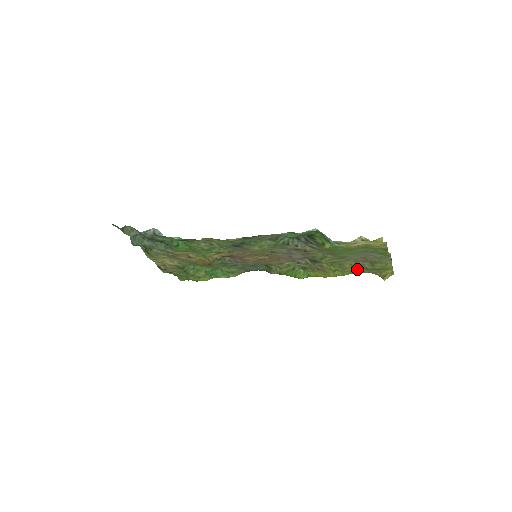
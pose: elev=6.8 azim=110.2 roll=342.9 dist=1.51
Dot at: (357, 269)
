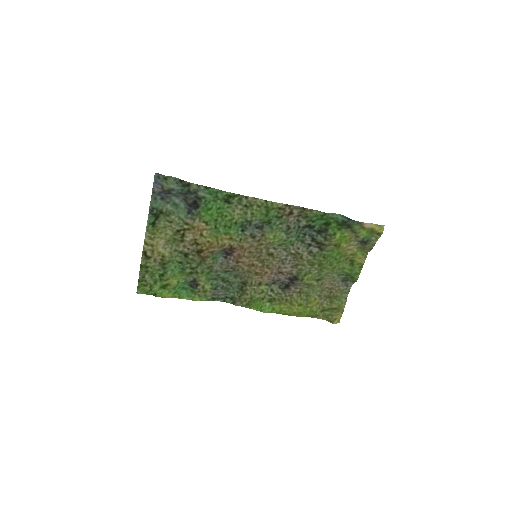
Dot at: (317, 307)
